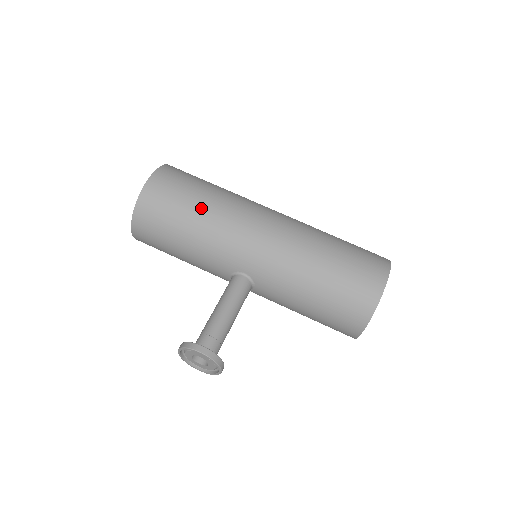
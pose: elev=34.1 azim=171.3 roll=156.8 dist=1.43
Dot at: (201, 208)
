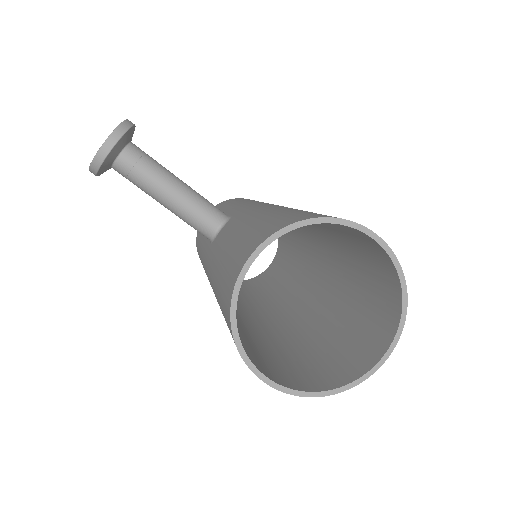
Dot at: occluded
